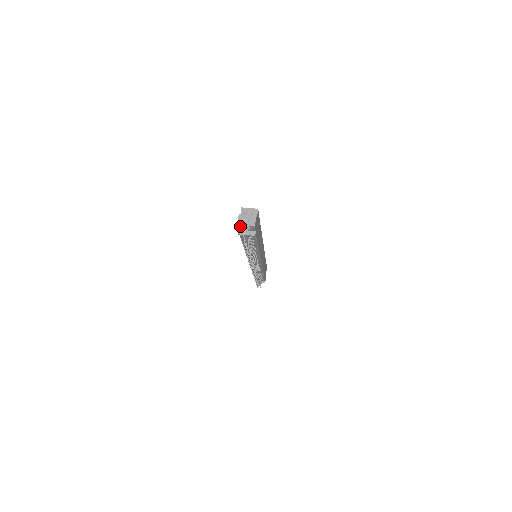
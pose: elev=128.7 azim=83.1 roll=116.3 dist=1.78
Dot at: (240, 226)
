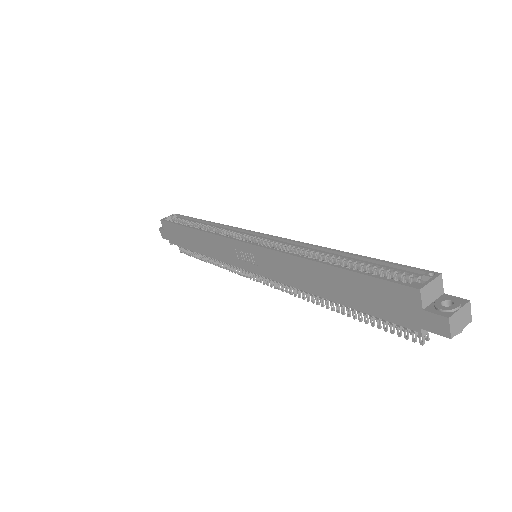
Dot at: (446, 334)
